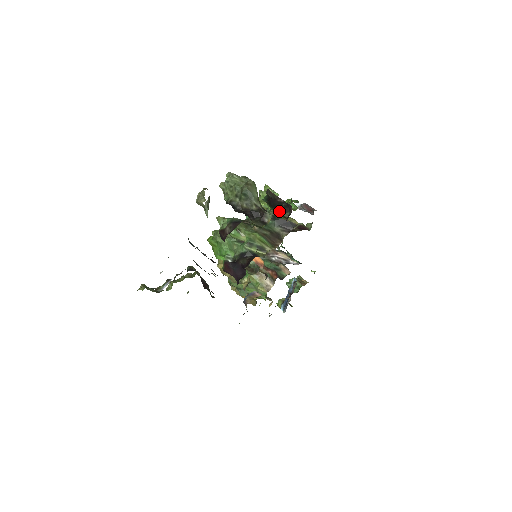
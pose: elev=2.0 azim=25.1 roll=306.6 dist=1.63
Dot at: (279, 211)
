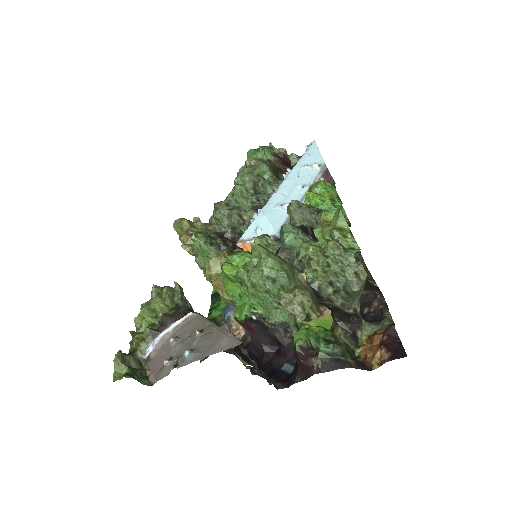
Dot at: occluded
